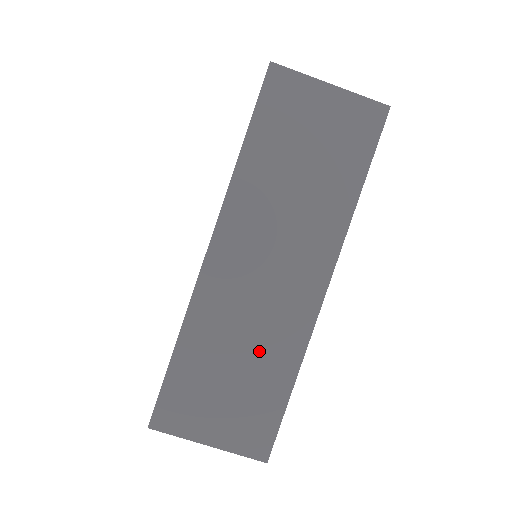
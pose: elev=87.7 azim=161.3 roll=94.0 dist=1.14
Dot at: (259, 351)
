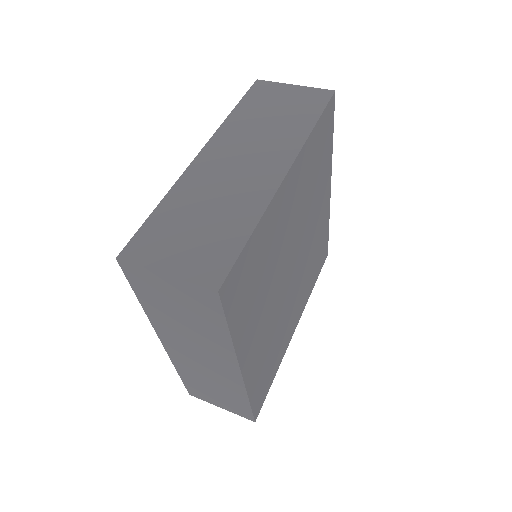
Dot at: (226, 209)
